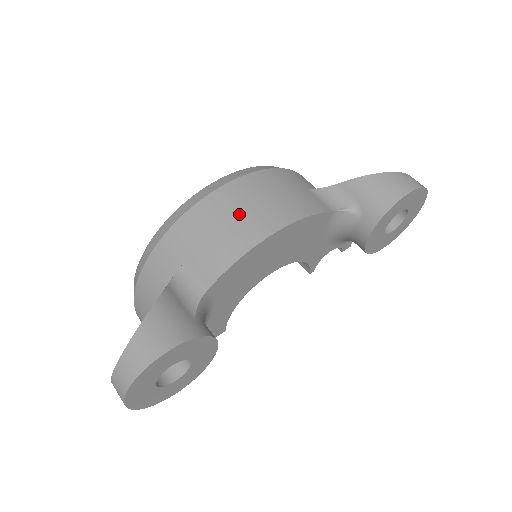
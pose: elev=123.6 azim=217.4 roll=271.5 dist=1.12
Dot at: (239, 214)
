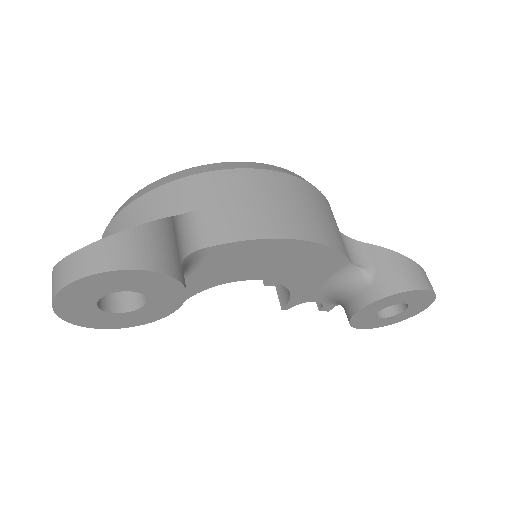
Dot at: (277, 203)
